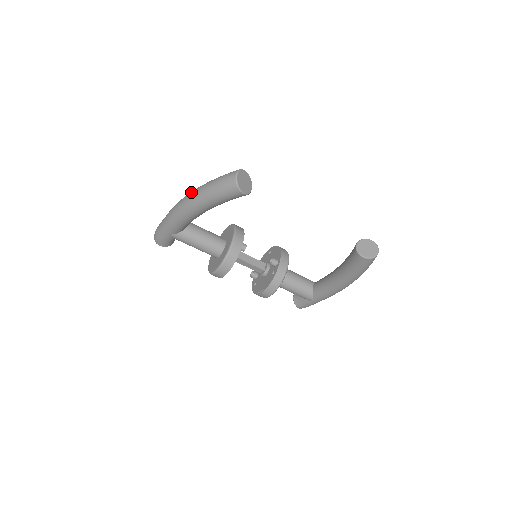
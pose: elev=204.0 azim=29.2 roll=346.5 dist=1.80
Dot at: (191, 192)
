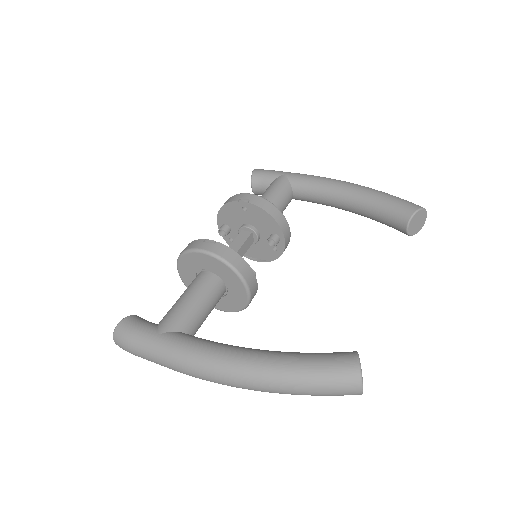
Dot at: (249, 385)
